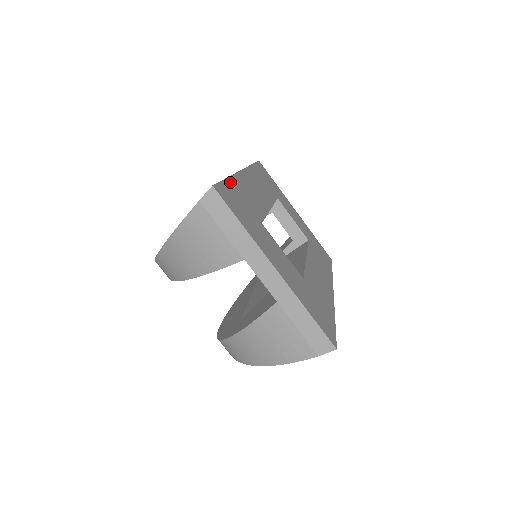
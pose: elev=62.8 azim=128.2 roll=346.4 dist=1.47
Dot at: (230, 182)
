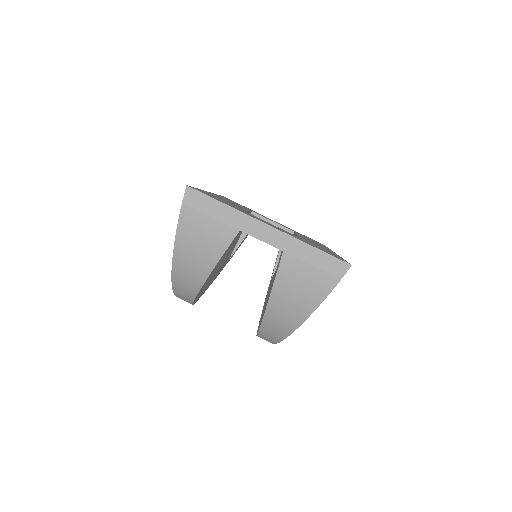
Dot at: occluded
